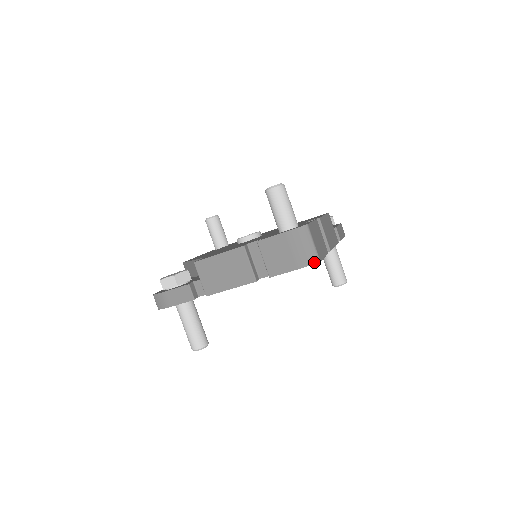
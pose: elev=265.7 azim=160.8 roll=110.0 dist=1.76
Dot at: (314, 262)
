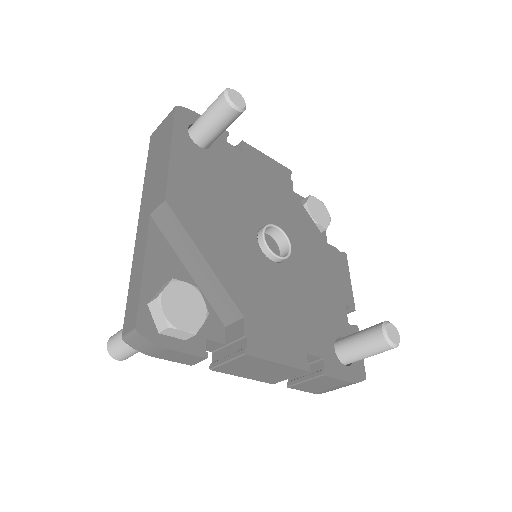
Dot at: occluded
